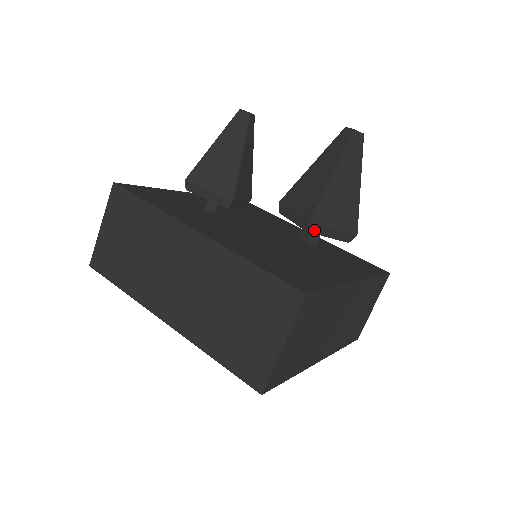
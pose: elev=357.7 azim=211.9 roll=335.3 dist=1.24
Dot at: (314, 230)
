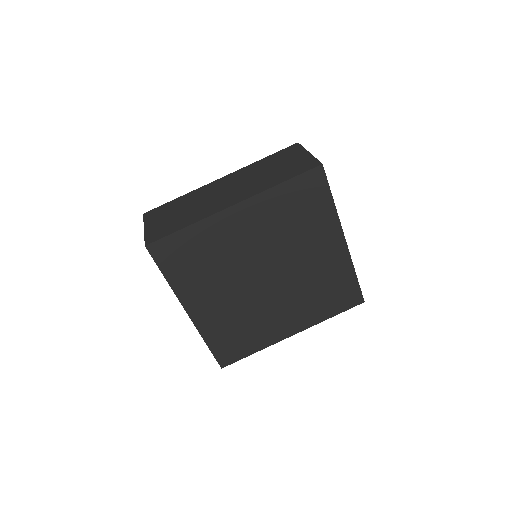
Dot at: occluded
